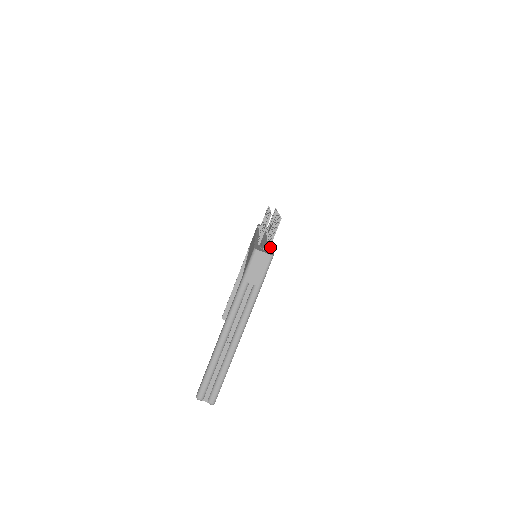
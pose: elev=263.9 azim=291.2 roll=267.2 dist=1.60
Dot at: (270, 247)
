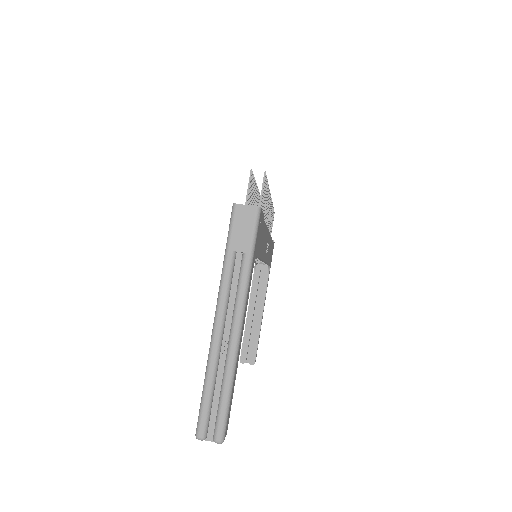
Dot at: occluded
